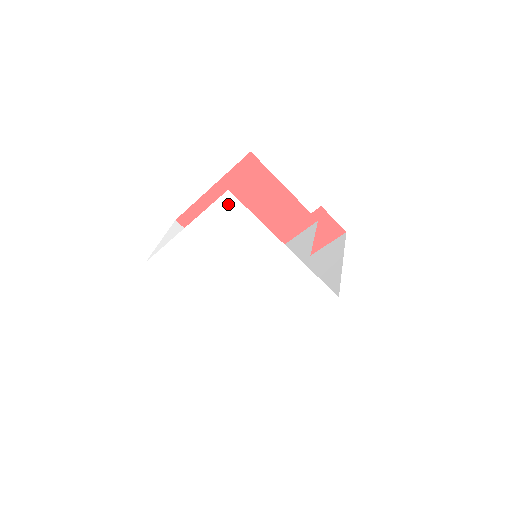
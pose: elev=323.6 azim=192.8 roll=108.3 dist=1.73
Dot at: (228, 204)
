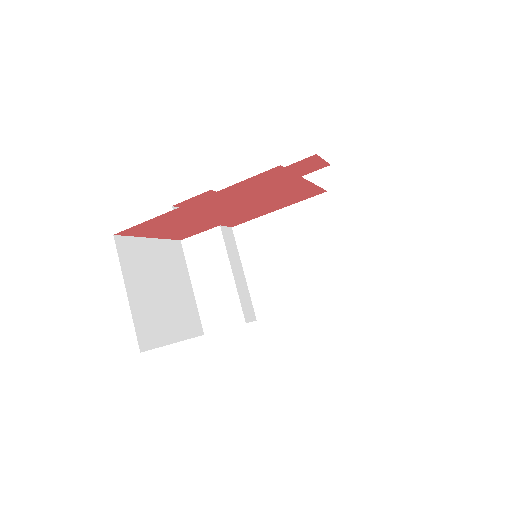
Dot at: occluded
